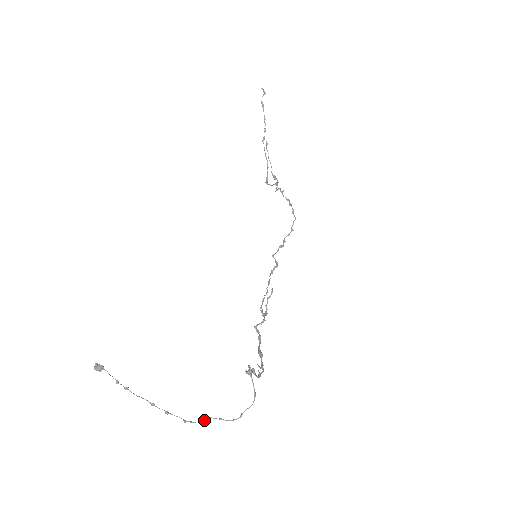
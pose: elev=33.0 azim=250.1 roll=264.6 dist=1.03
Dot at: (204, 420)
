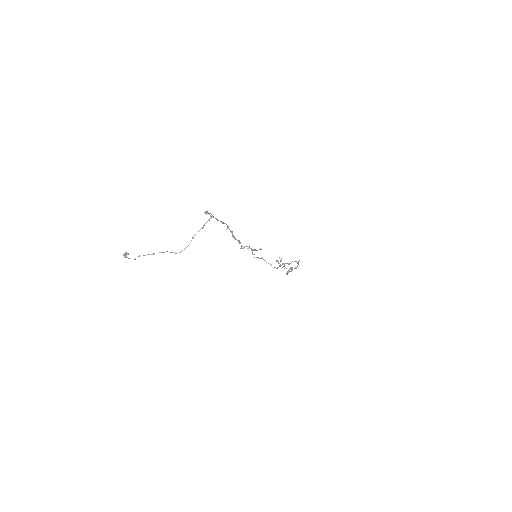
Dot at: occluded
